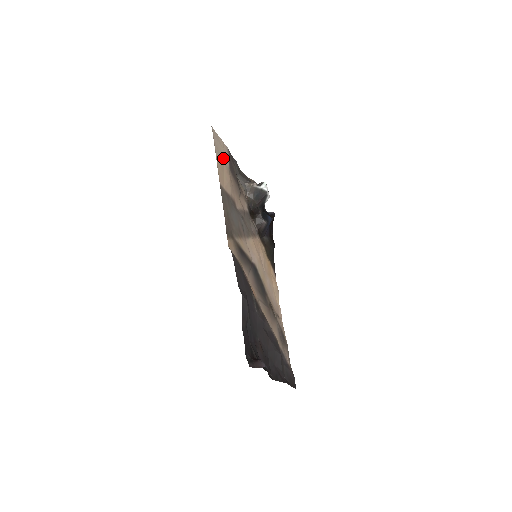
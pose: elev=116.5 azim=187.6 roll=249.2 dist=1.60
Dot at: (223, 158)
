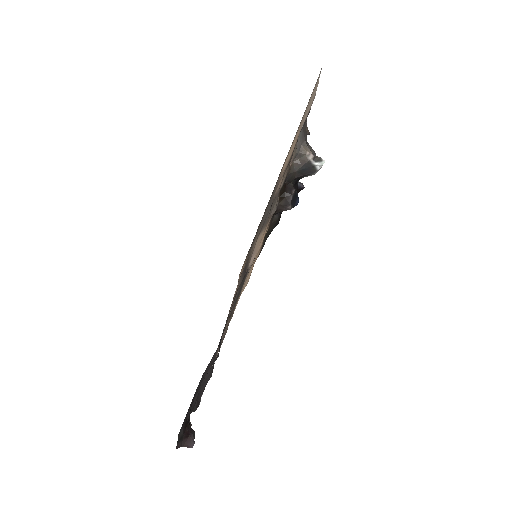
Dot at: (304, 117)
